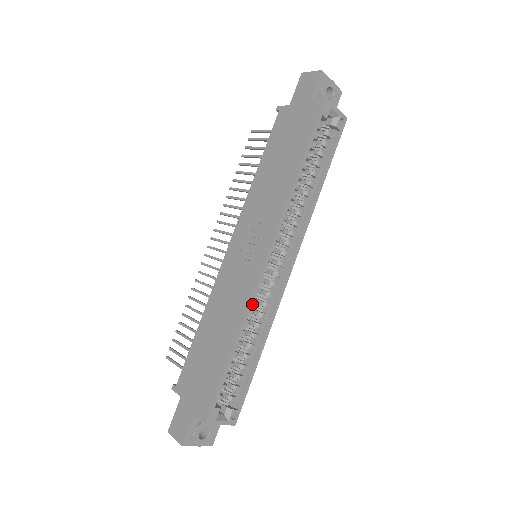
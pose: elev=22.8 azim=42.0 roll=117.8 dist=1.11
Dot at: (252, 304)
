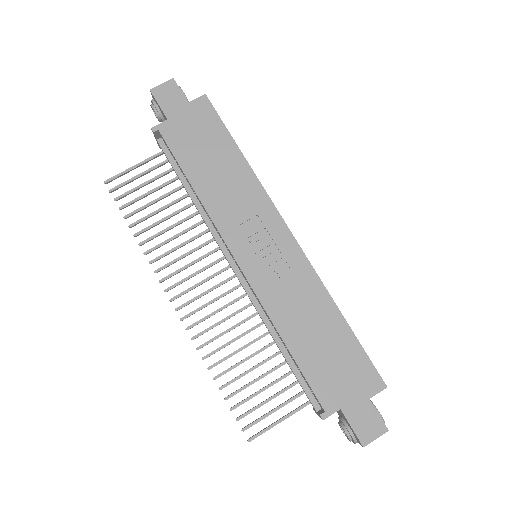
Dot at: (316, 274)
